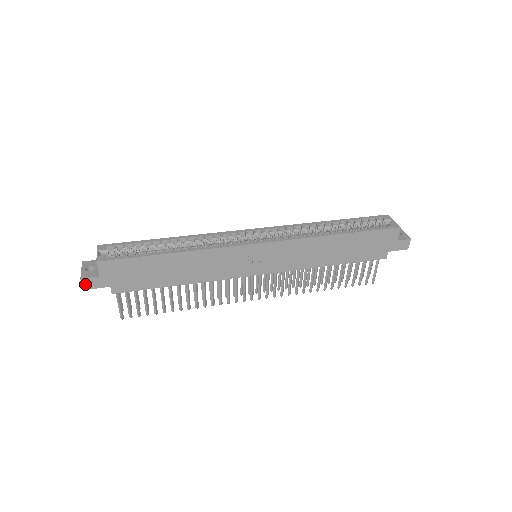
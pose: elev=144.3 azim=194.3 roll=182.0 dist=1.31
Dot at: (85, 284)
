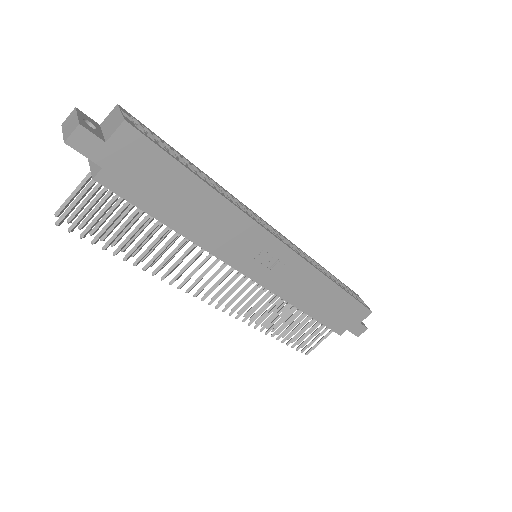
Dot at: (76, 136)
